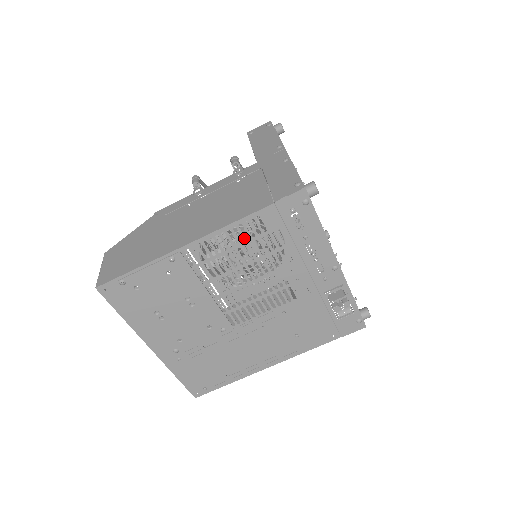
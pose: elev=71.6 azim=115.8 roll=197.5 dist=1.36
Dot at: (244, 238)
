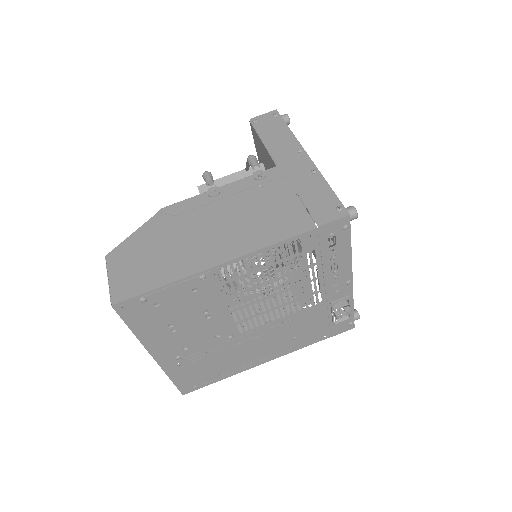
Dot at: (278, 258)
